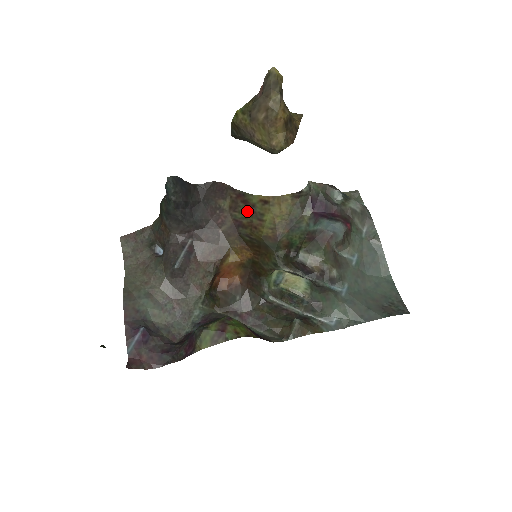
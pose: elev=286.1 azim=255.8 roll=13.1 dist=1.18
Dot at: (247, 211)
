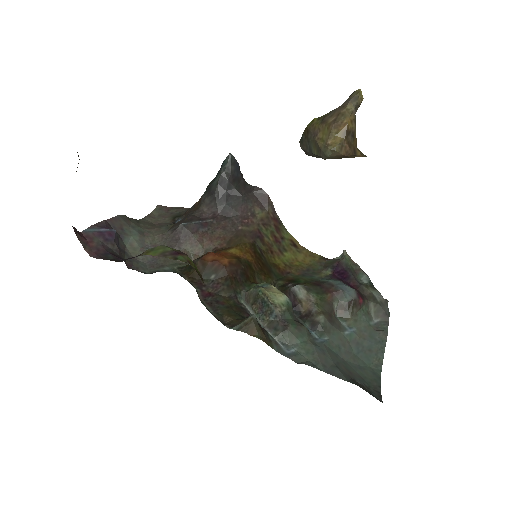
Dot at: (274, 235)
